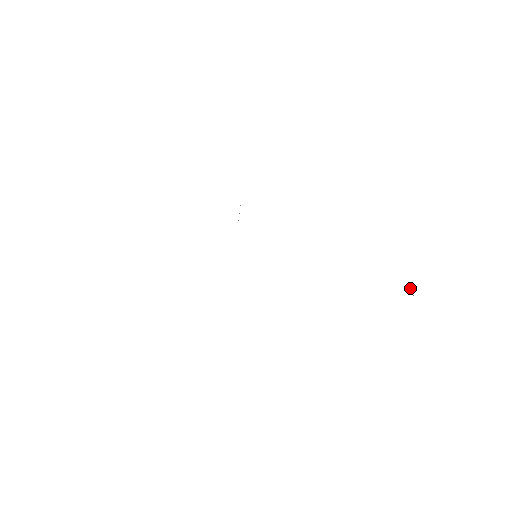
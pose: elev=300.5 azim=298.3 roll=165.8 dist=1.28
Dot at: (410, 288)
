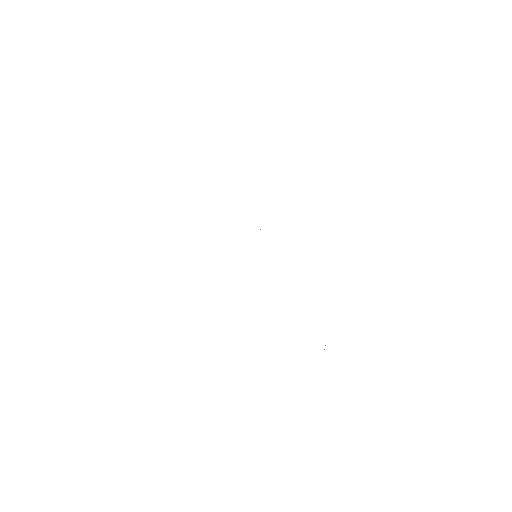
Dot at: occluded
